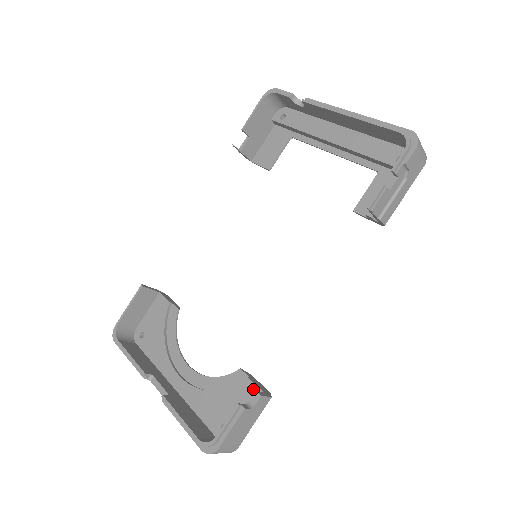
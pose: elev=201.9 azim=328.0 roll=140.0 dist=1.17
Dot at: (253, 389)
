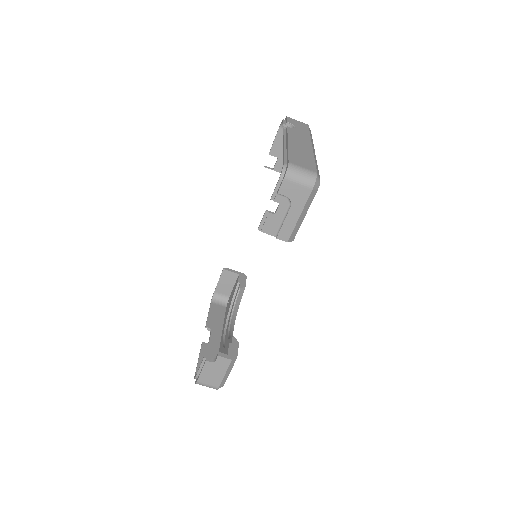
Dot at: (227, 351)
